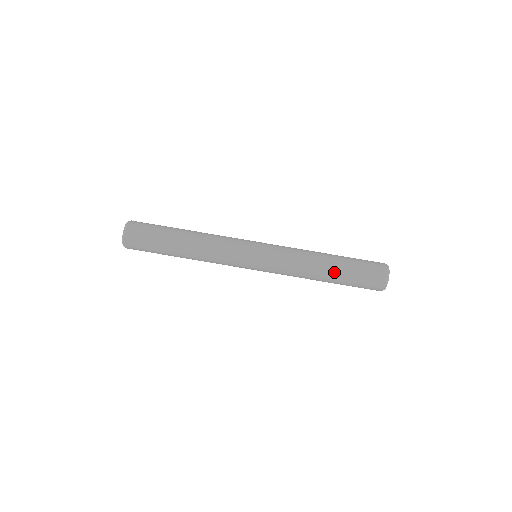
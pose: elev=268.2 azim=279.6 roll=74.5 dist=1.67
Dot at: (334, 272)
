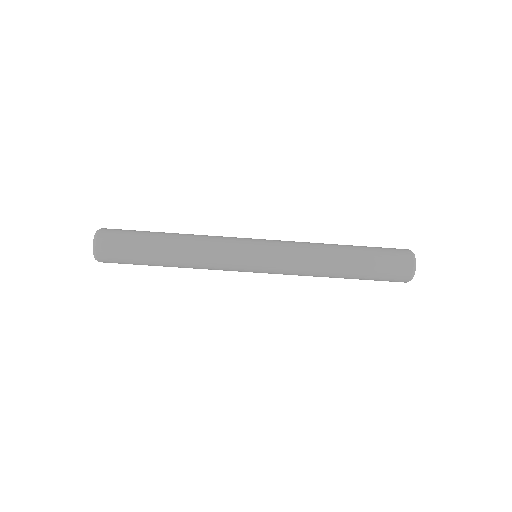
Dot at: (348, 276)
